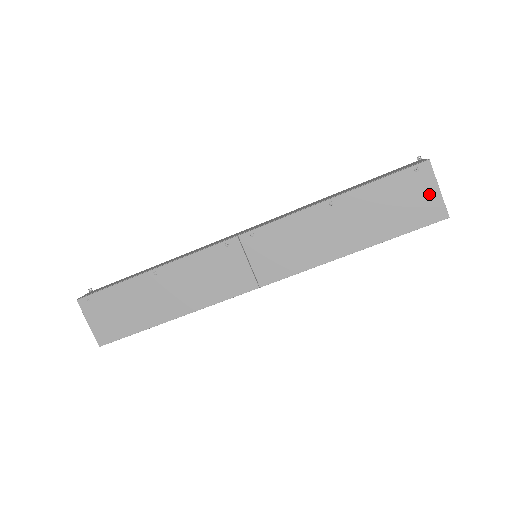
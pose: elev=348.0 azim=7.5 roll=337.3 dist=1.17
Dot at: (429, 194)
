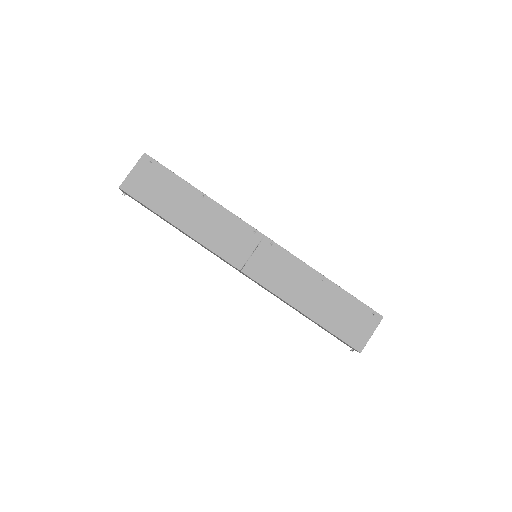
Dot at: (366, 331)
